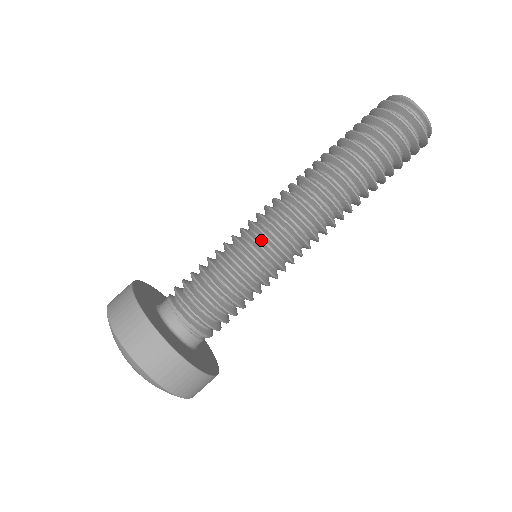
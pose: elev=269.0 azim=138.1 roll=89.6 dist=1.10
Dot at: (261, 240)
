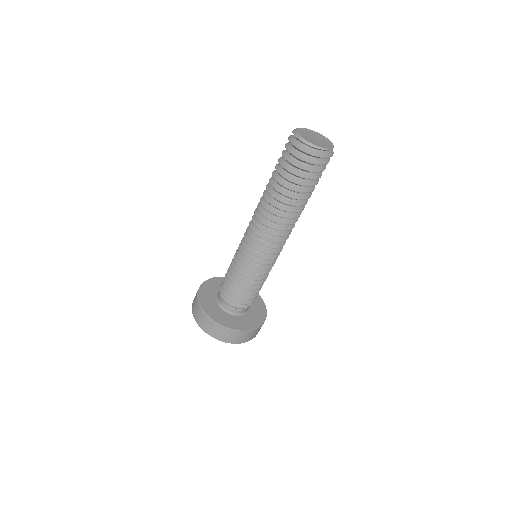
Dot at: (252, 256)
